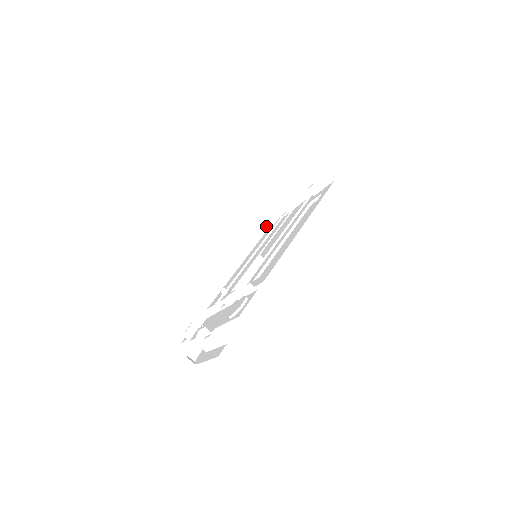
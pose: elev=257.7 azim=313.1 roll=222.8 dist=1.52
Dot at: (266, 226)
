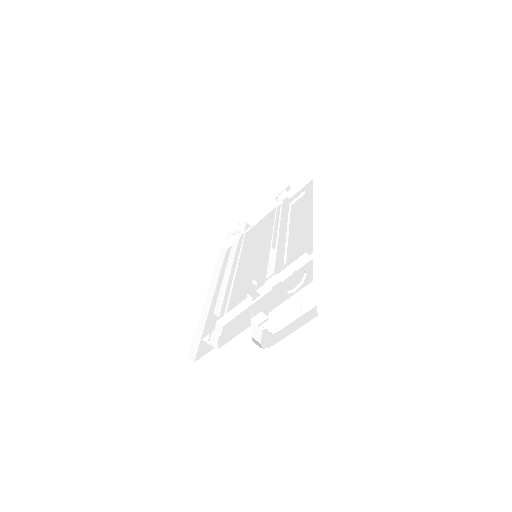
Dot at: (237, 240)
